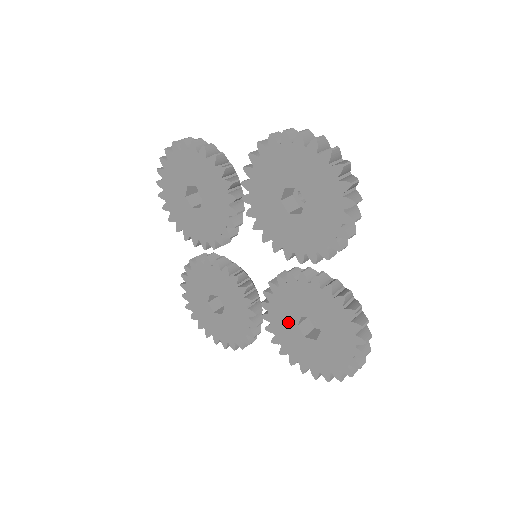
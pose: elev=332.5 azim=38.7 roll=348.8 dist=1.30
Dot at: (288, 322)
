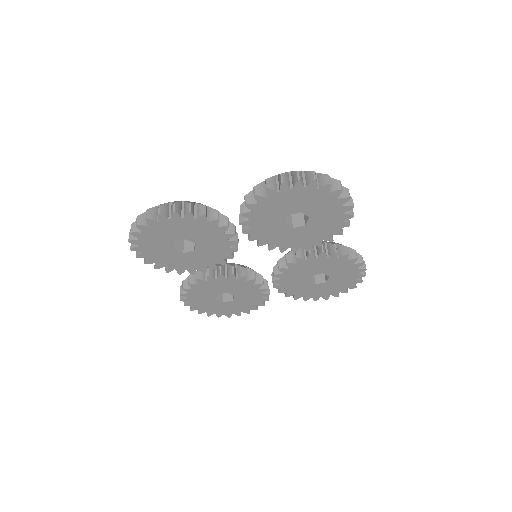
Dot at: (300, 282)
